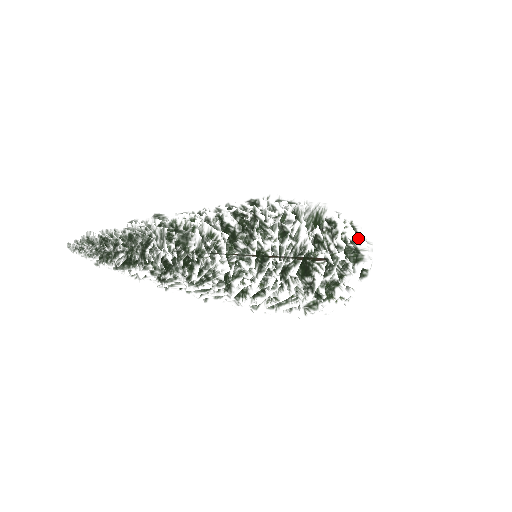
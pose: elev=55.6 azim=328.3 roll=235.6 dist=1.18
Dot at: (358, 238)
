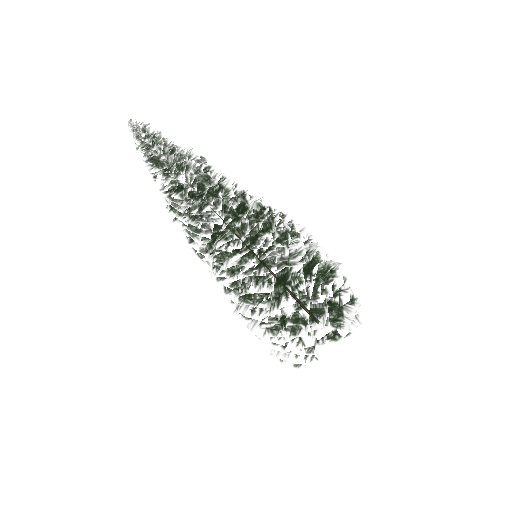
Dot at: (351, 308)
